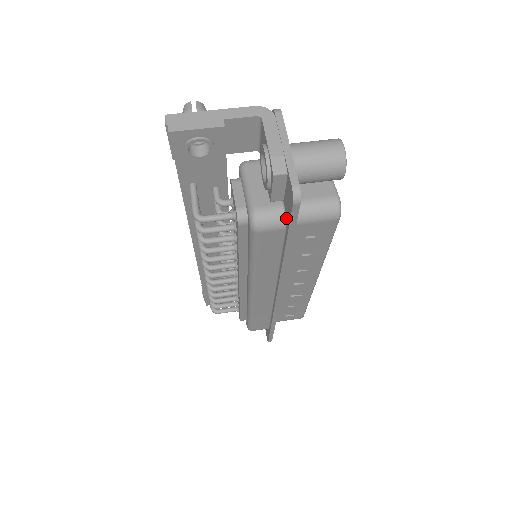
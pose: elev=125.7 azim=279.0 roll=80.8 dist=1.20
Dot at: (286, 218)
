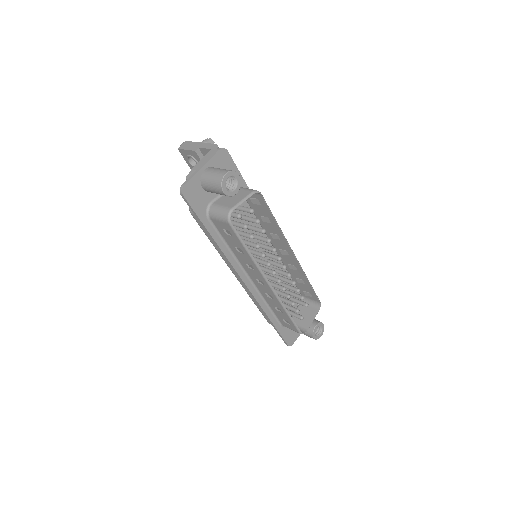
Dot at: (199, 209)
